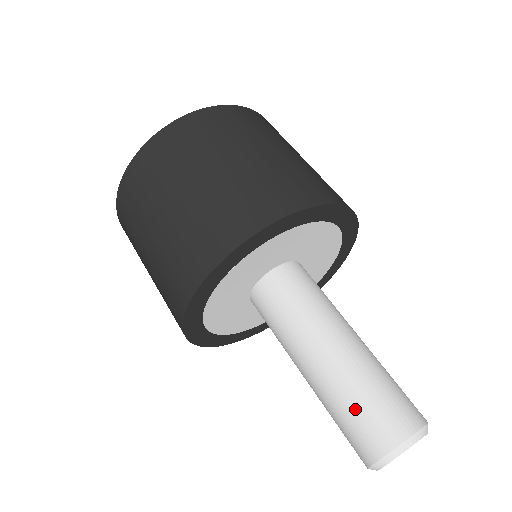
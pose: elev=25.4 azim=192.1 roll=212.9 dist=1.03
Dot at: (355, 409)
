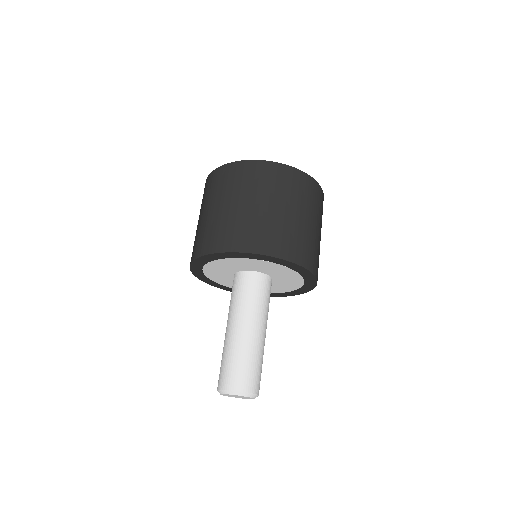
Dot at: (231, 362)
